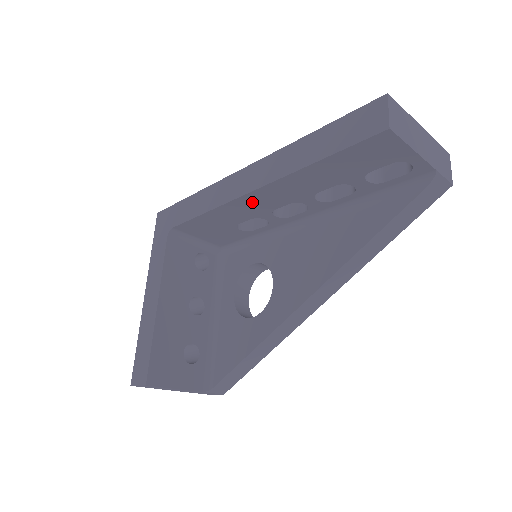
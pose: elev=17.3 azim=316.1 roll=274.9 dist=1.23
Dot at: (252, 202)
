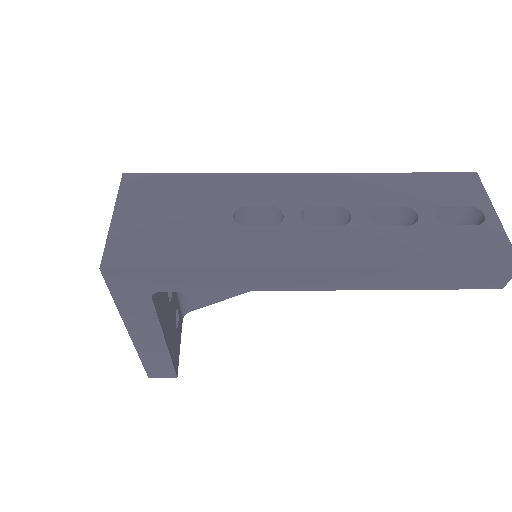
Dot at: occluded
